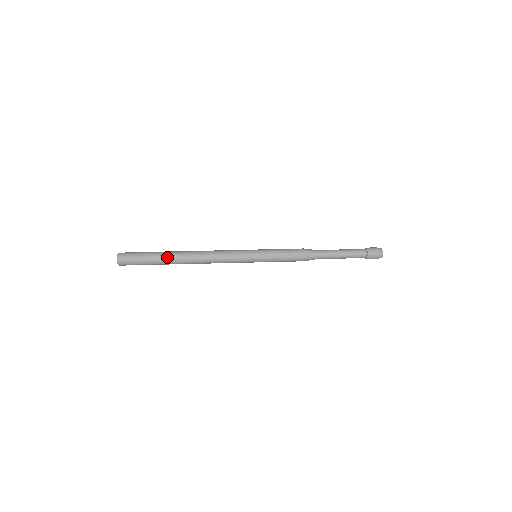
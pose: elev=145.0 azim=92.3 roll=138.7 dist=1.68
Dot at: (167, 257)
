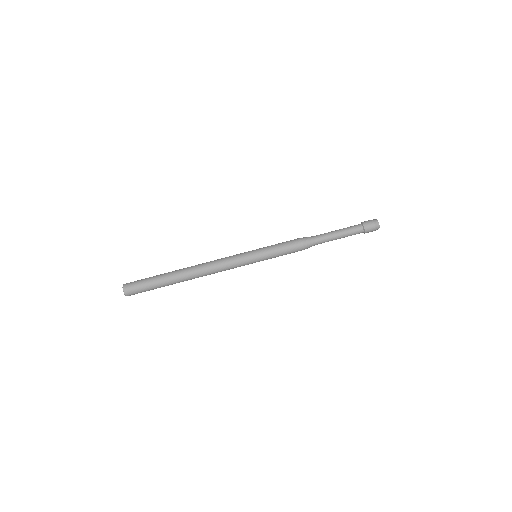
Dot at: (172, 283)
